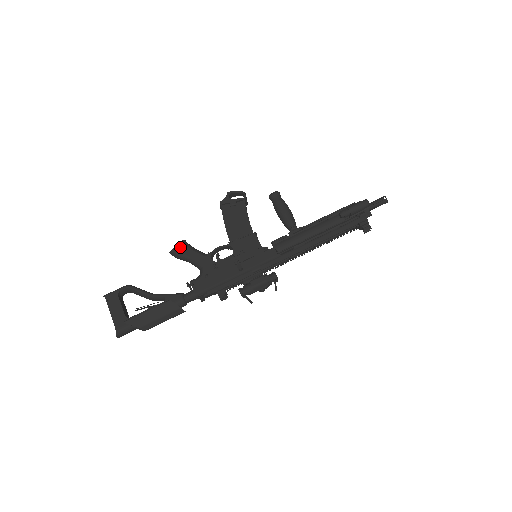
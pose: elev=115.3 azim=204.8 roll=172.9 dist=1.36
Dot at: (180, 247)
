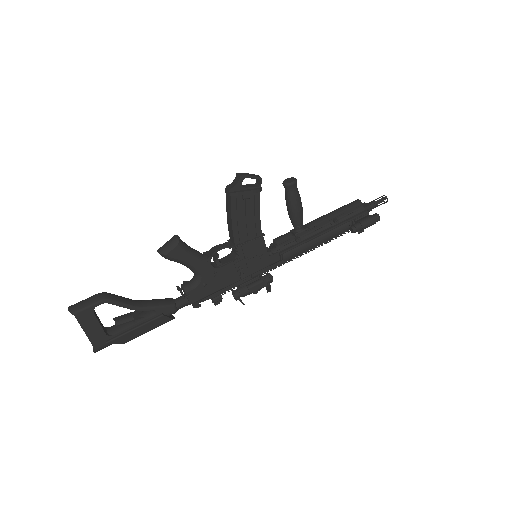
Dot at: (176, 251)
